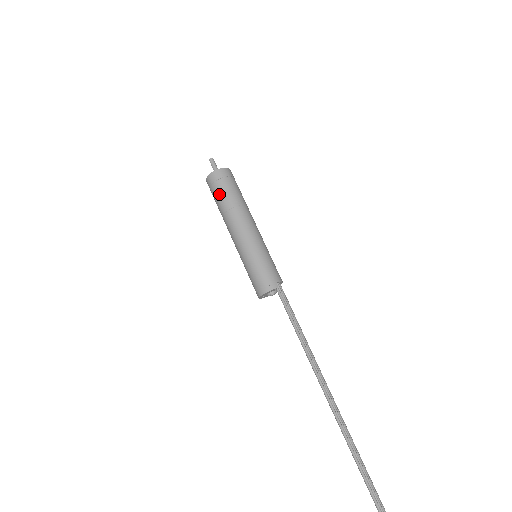
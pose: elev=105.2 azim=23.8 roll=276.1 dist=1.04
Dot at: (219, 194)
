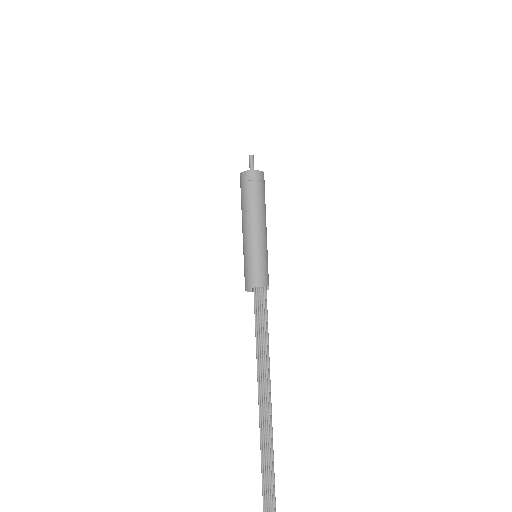
Dot at: (241, 195)
